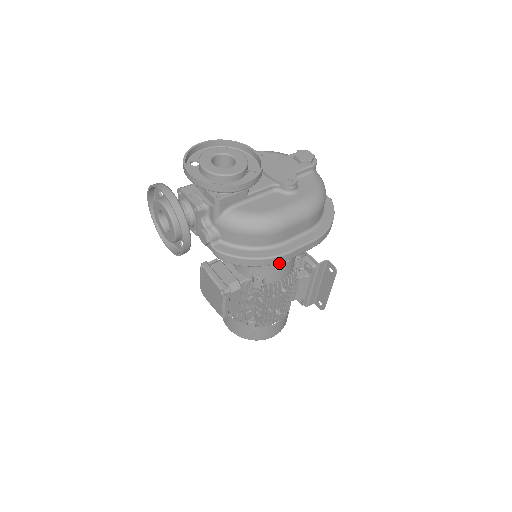
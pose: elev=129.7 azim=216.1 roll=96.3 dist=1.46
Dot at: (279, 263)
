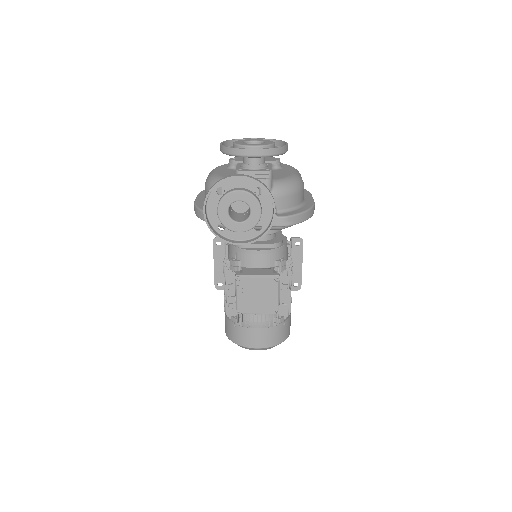
Dot at: (285, 241)
